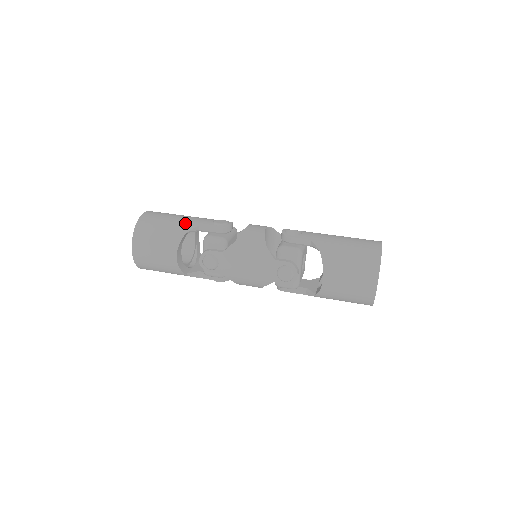
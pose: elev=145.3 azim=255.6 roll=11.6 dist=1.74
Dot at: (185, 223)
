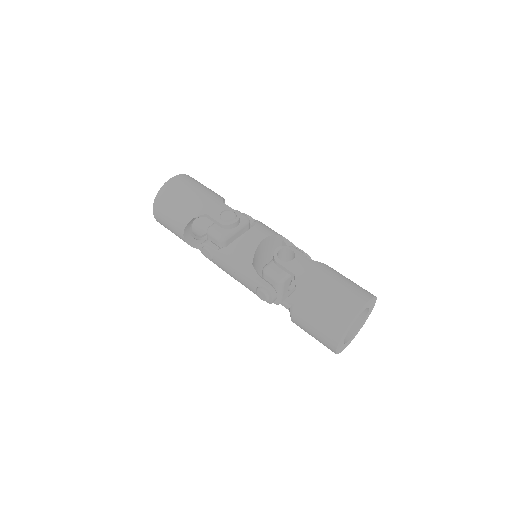
Dot at: (196, 206)
